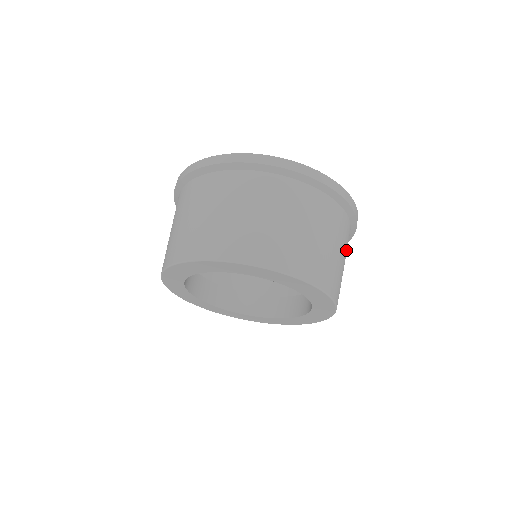
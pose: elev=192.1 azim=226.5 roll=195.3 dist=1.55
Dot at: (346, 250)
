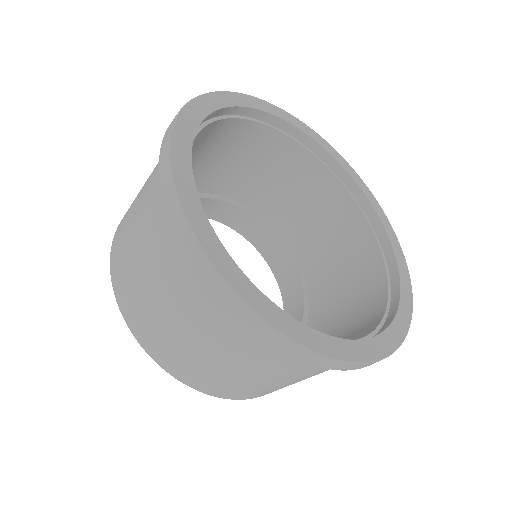
Dot at: (306, 375)
